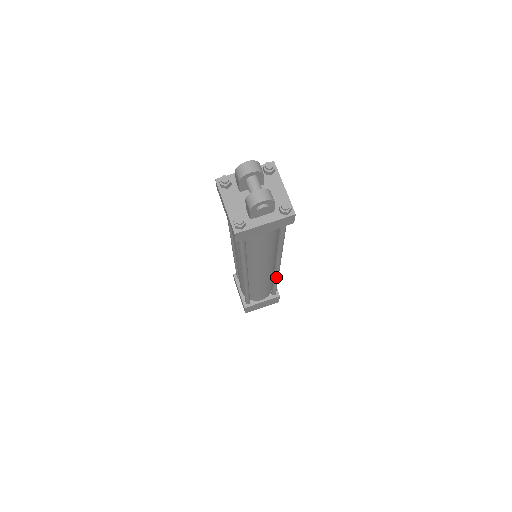
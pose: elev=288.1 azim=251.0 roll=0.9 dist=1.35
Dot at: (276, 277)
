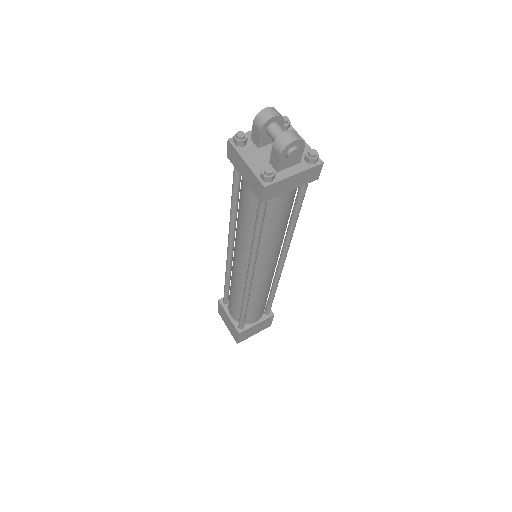
Dot at: (277, 281)
